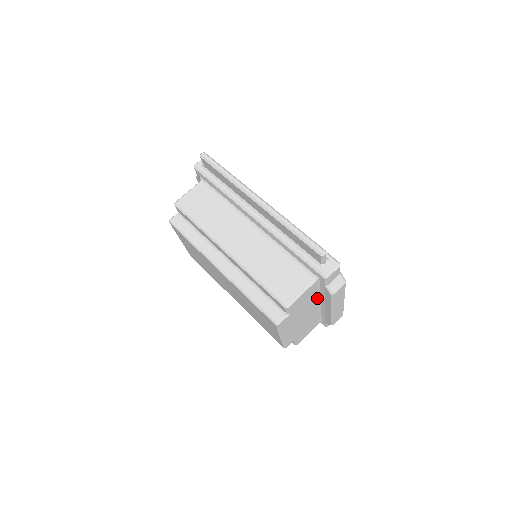
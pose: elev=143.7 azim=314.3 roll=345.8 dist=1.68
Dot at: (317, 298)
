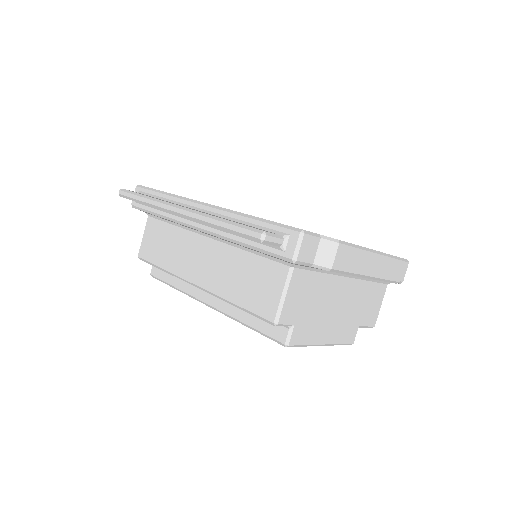
Dot at: (333, 275)
